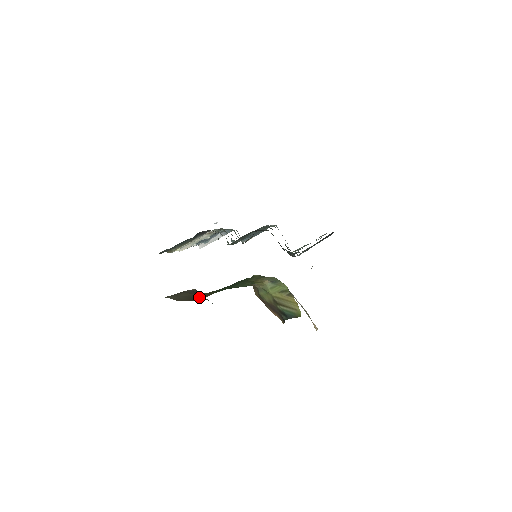
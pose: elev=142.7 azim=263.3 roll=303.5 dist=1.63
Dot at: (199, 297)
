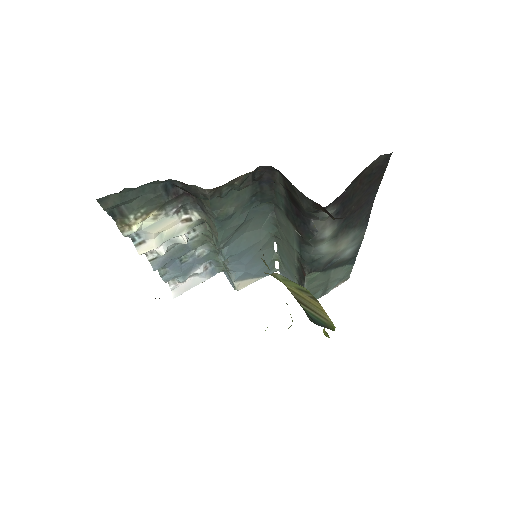
Dot at: occluded
